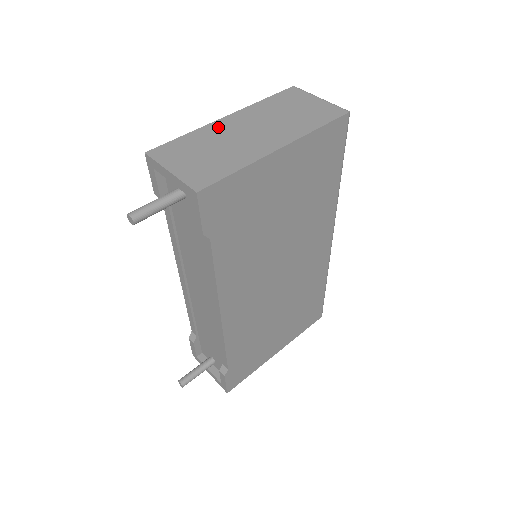
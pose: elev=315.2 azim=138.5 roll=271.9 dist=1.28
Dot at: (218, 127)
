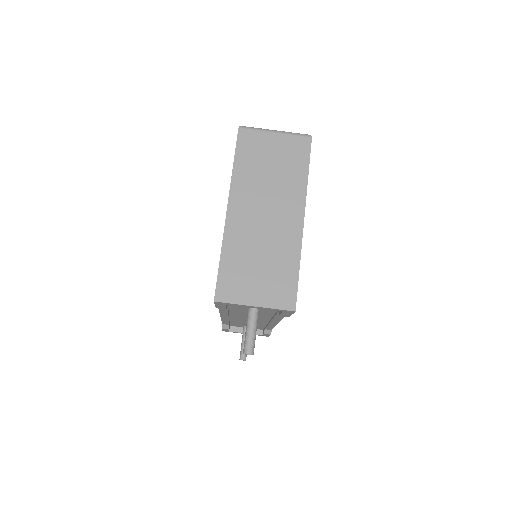
Dot at: (236, 229)
